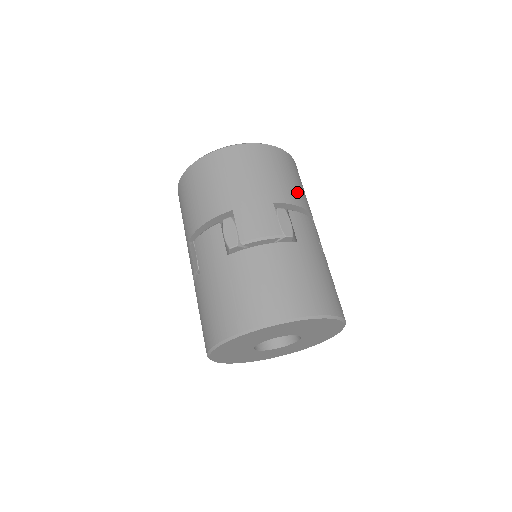
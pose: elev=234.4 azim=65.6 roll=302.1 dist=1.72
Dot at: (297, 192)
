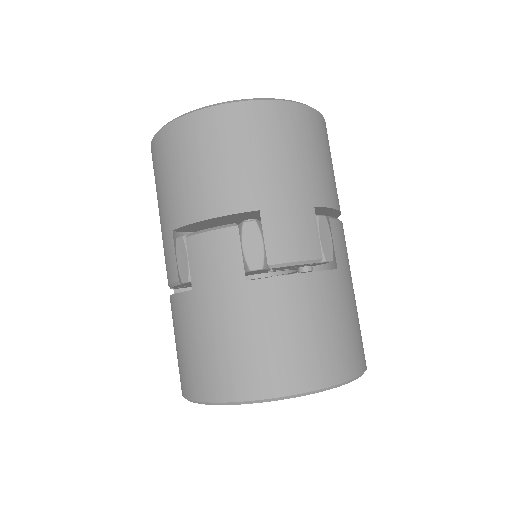
Dot at: (335, 186)
